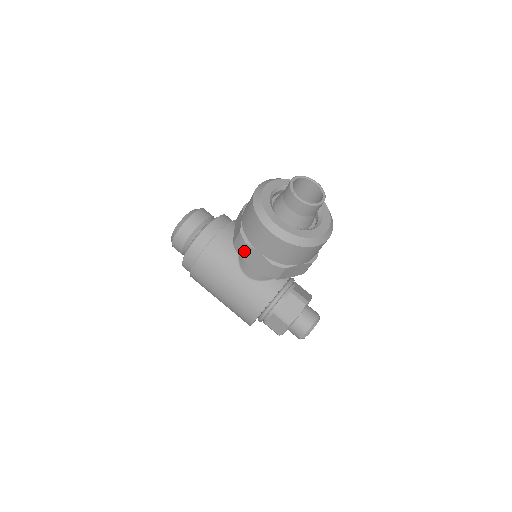
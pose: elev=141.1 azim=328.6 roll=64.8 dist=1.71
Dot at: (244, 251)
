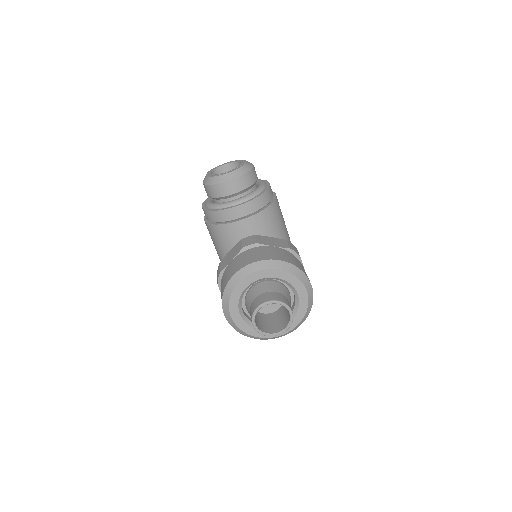
Dot at: occluded
